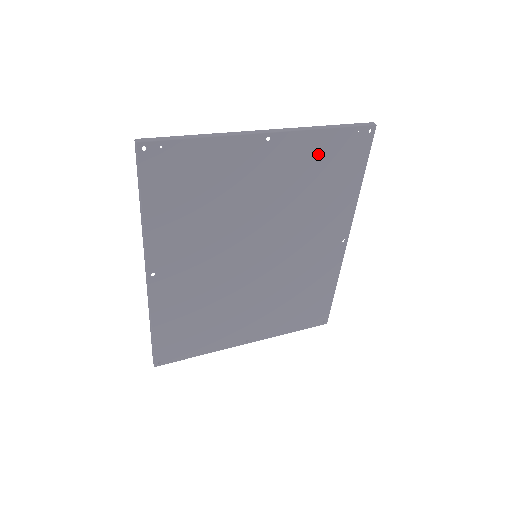
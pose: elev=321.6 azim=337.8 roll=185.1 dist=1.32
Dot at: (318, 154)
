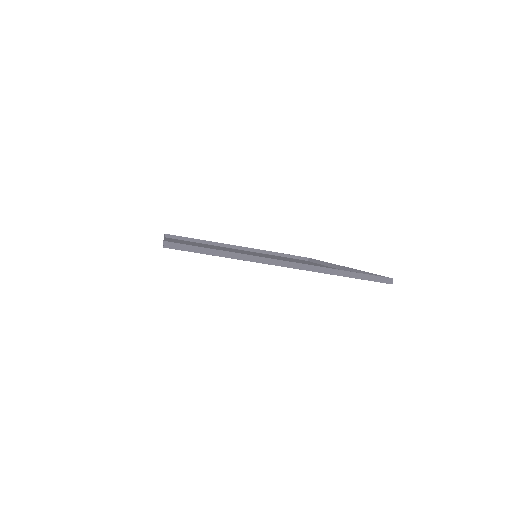
Dot at: occluded
